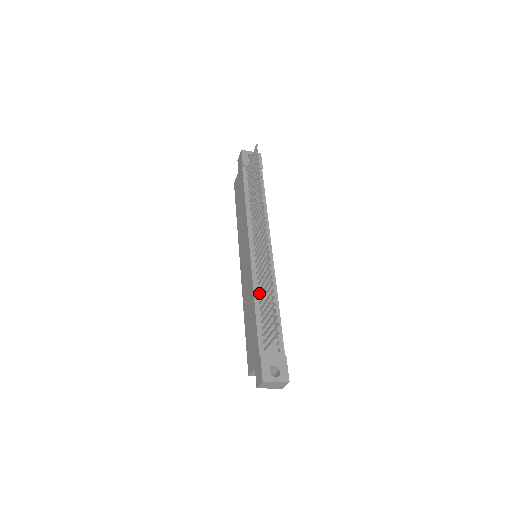
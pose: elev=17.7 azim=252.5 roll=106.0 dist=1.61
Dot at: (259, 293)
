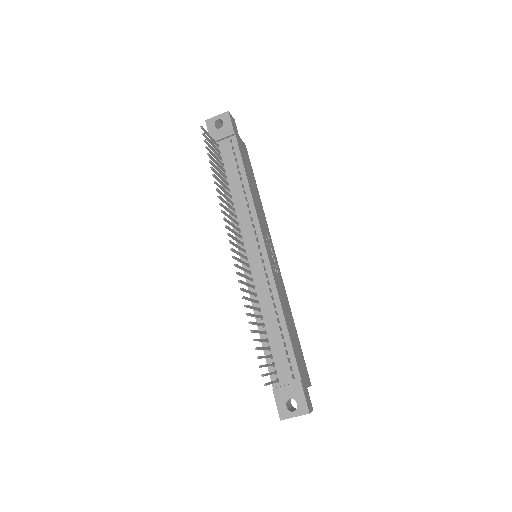
Dot at: (260, 312)
